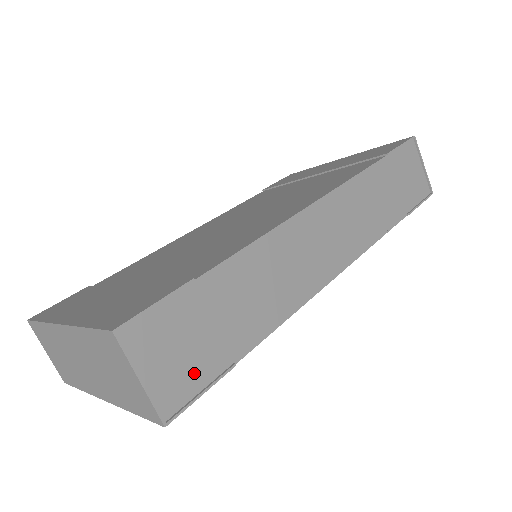
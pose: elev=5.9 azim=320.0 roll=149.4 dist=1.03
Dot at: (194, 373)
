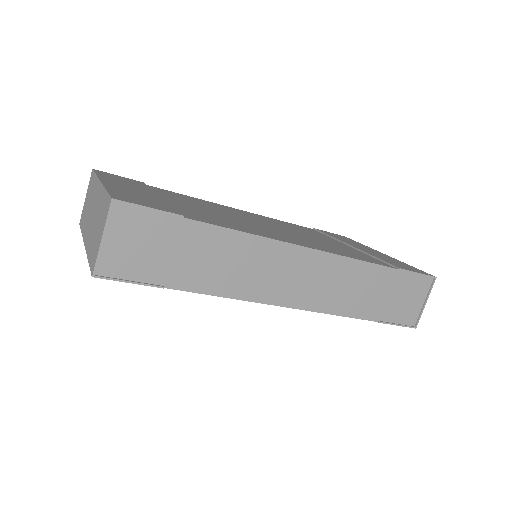
Dot at: (136, 267)
